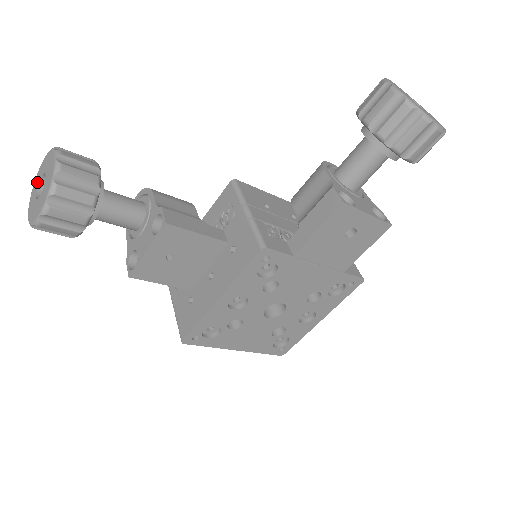
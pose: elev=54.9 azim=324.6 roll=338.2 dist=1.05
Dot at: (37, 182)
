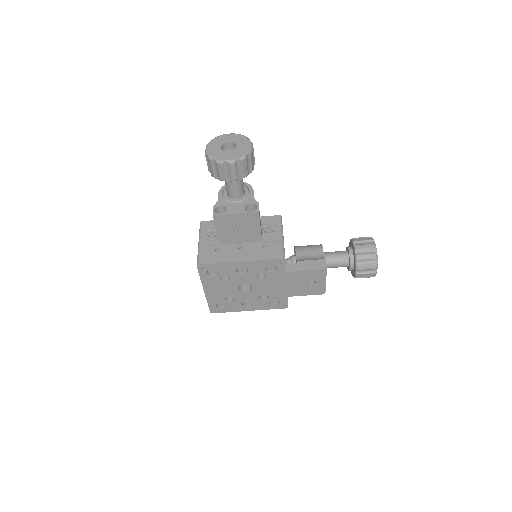
Dot at: (223, 140)
